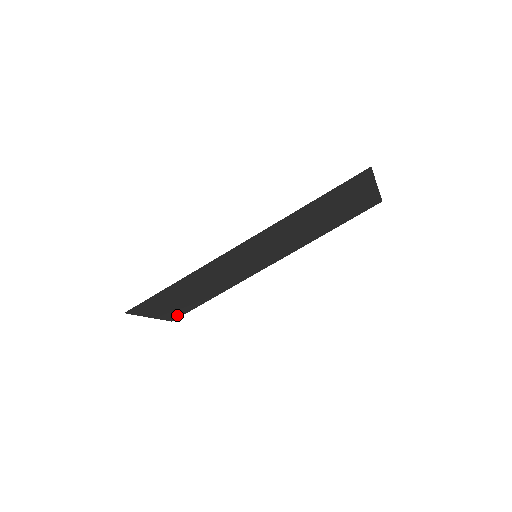
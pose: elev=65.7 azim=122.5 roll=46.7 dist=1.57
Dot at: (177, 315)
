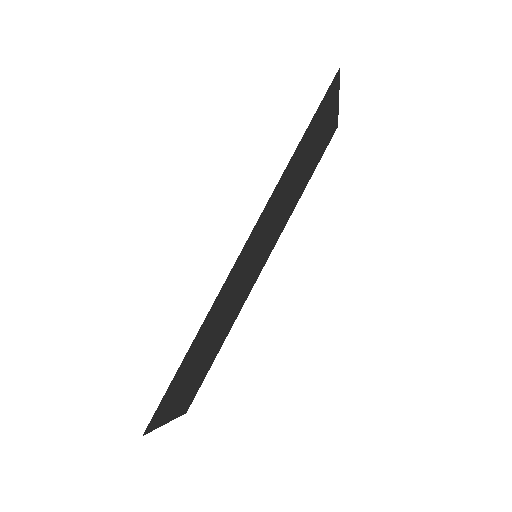
Dot at: (191, 399)
